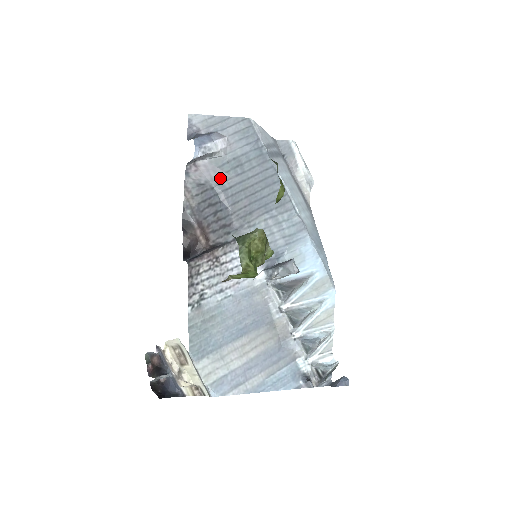
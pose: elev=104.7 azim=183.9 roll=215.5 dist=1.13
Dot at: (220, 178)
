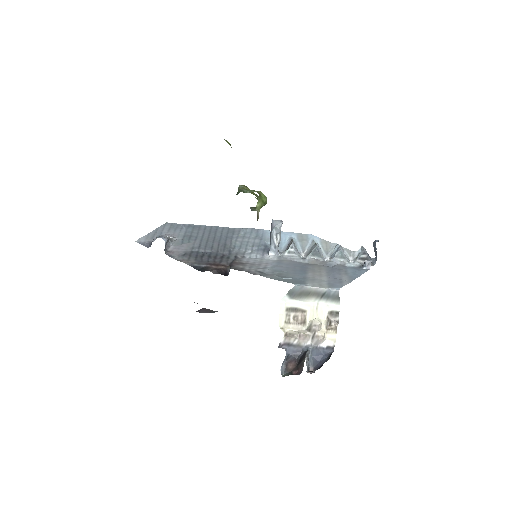
Dot at: (189, 247)
